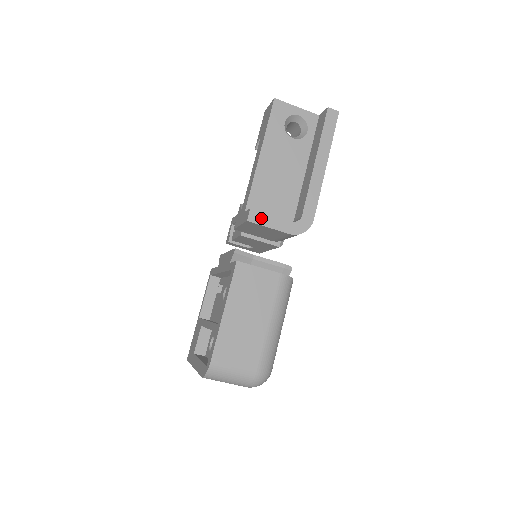
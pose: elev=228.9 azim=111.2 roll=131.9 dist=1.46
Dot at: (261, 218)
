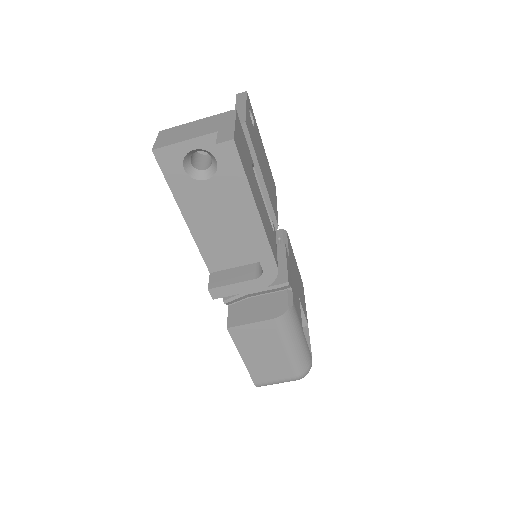
Dot at: (224, 291)
